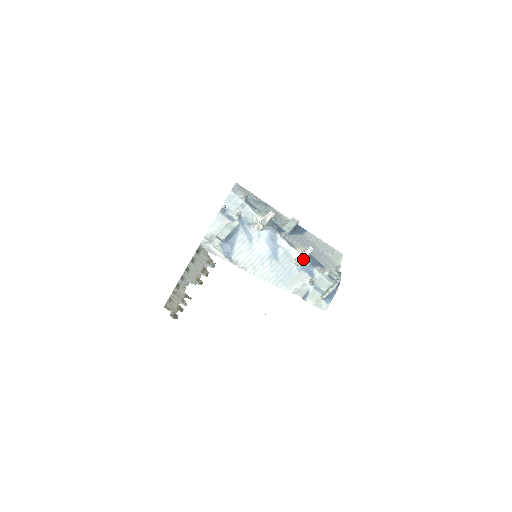
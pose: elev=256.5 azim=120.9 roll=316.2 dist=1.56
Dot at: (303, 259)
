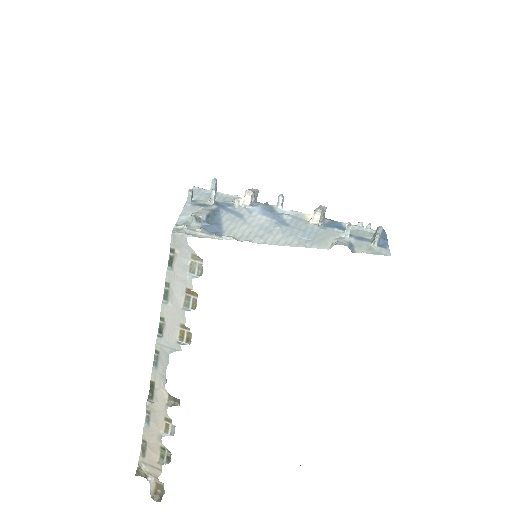
Dot at: (321, 209)
